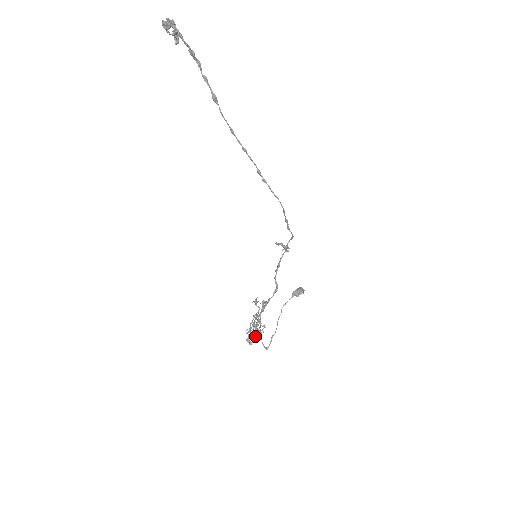
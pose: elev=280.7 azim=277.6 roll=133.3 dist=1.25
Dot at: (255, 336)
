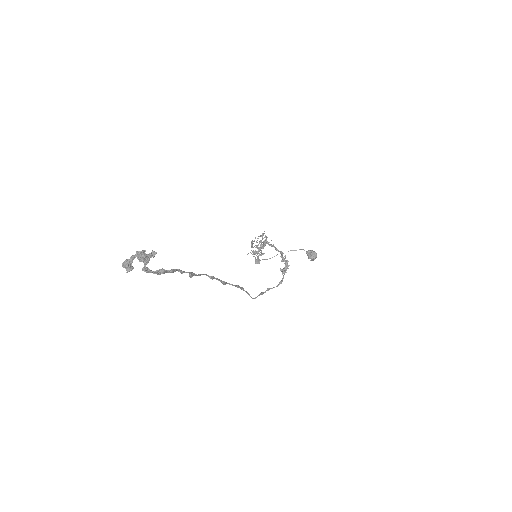
Dot at: (257, 246)
